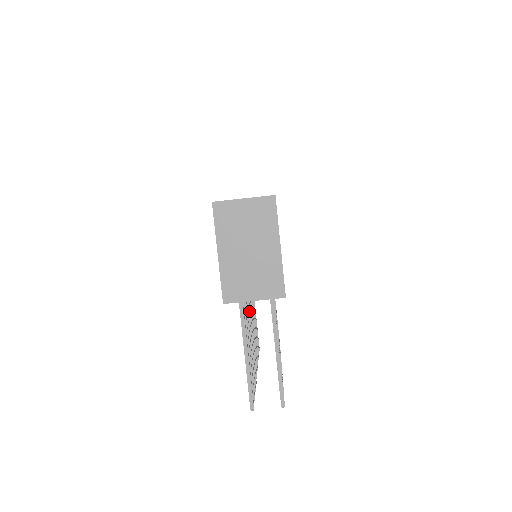
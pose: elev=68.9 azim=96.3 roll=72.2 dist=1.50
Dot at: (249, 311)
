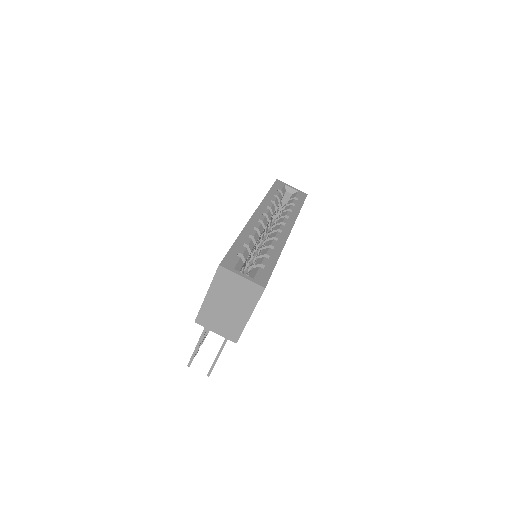
Dot at: occluded
